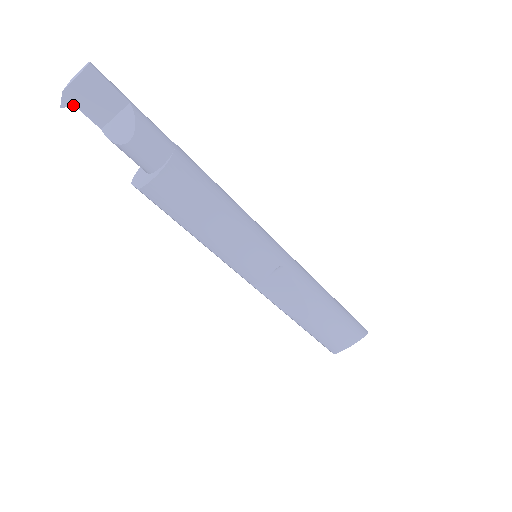
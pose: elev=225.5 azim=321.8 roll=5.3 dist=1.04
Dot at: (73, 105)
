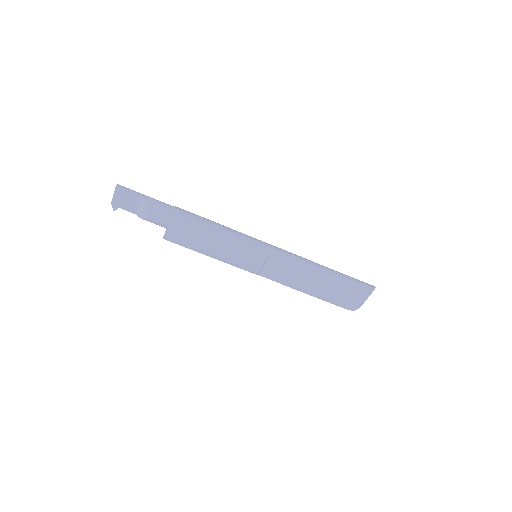
Dot at: occluded
